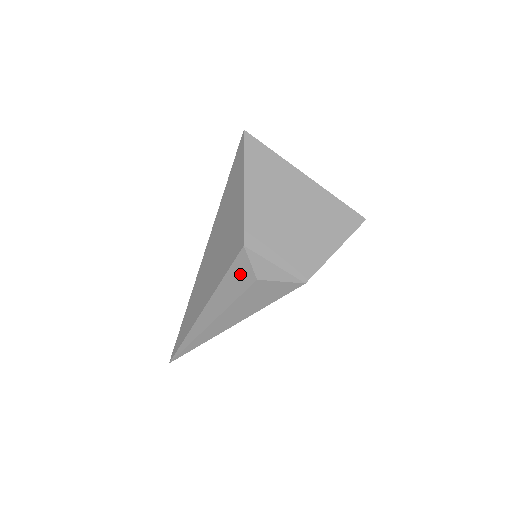
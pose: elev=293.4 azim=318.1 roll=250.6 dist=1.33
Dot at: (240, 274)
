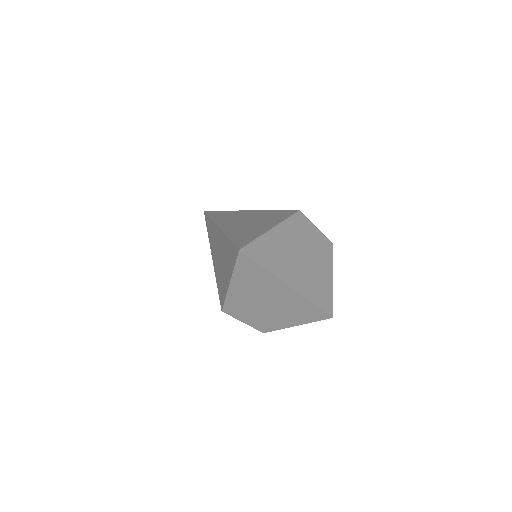
Dot at: occluded
